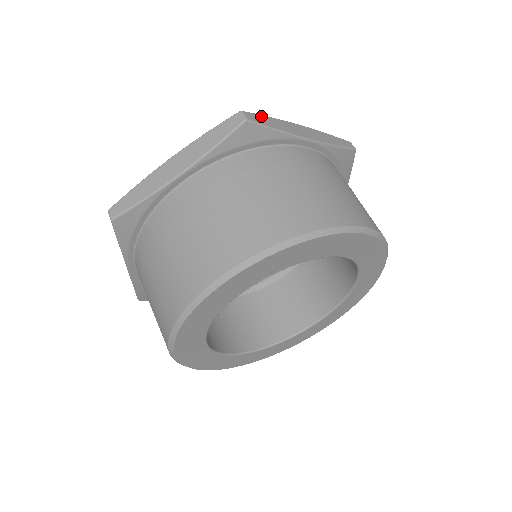
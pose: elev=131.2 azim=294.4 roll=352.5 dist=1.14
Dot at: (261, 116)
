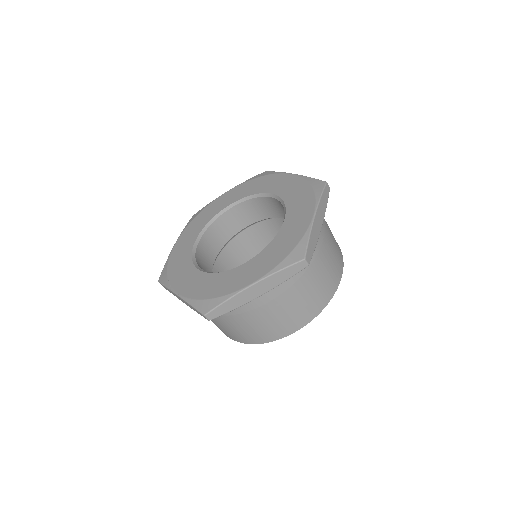
Dot at: (309, 246)
